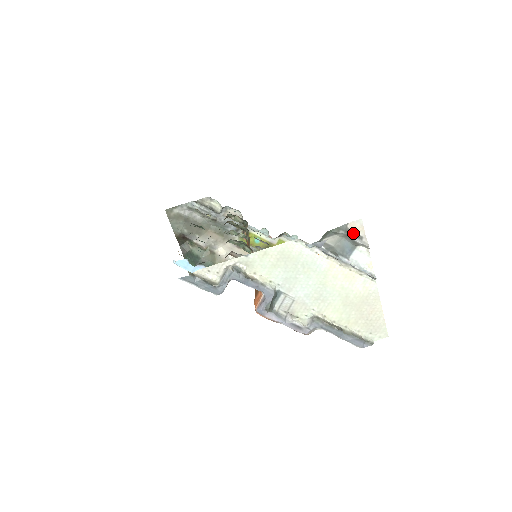
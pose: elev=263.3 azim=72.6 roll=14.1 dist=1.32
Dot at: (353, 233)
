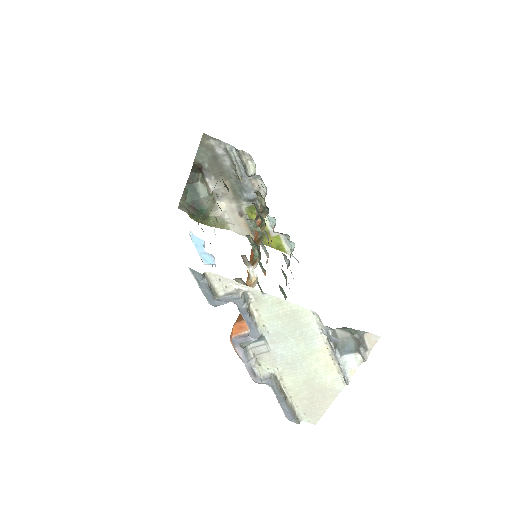
Dot at: (364, 342)
